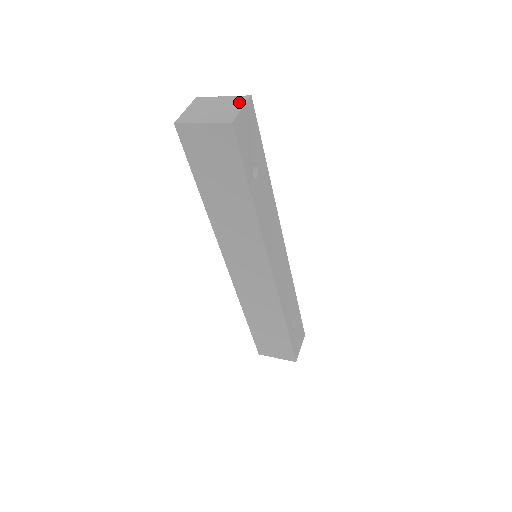
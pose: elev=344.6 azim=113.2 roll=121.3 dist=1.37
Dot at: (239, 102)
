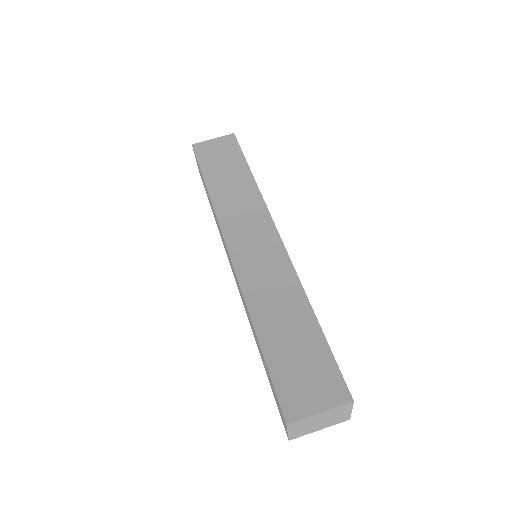
Dot at: (345, 410)
